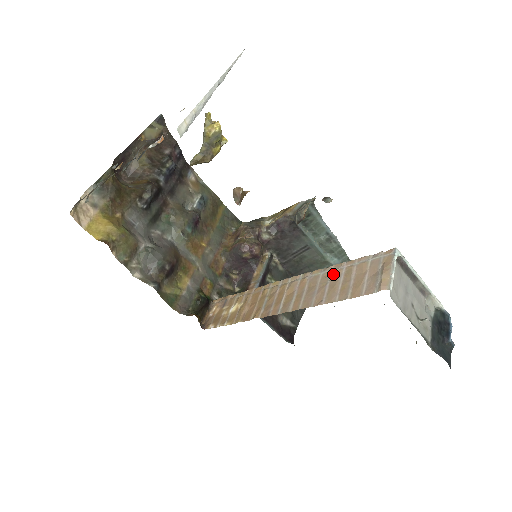
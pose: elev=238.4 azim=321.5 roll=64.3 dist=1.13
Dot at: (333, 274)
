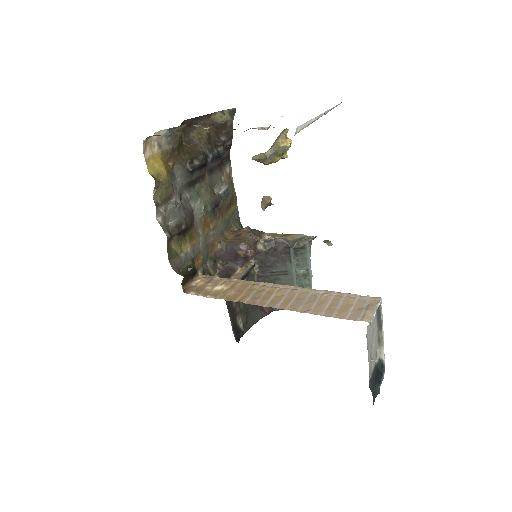
Dot at: (323, 296)
